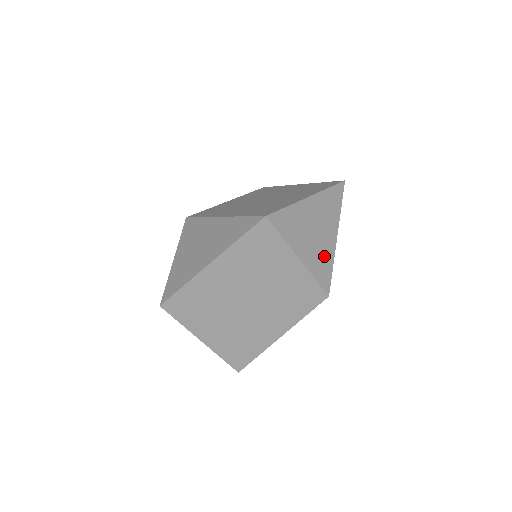
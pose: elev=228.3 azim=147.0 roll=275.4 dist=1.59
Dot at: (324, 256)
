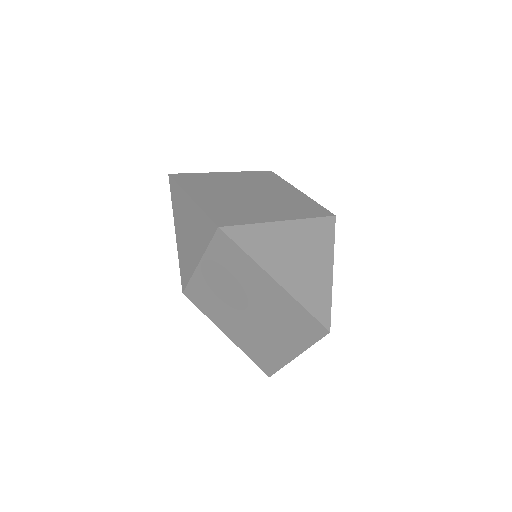
Dot at: occluded
